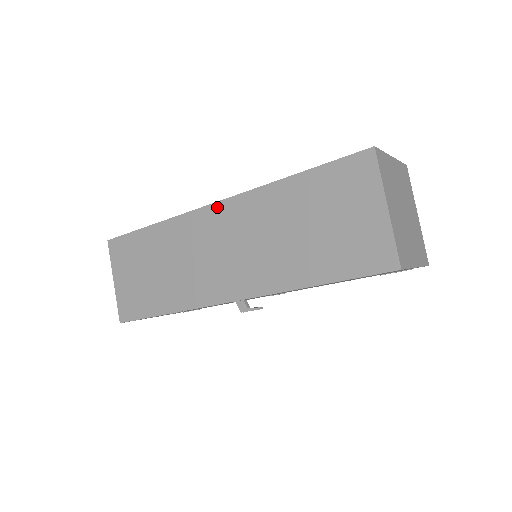
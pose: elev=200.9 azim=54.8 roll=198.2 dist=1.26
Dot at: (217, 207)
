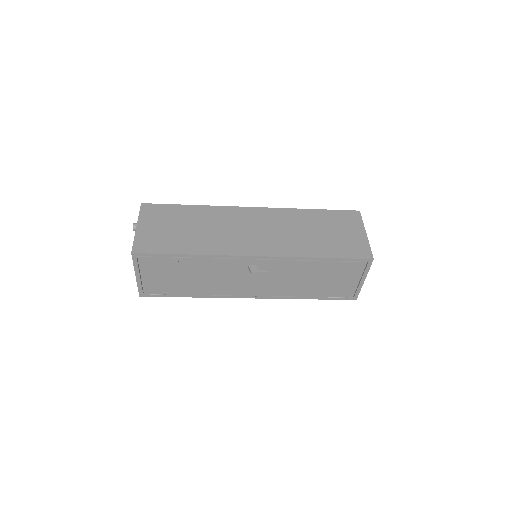
Dot at: (255, 209)
